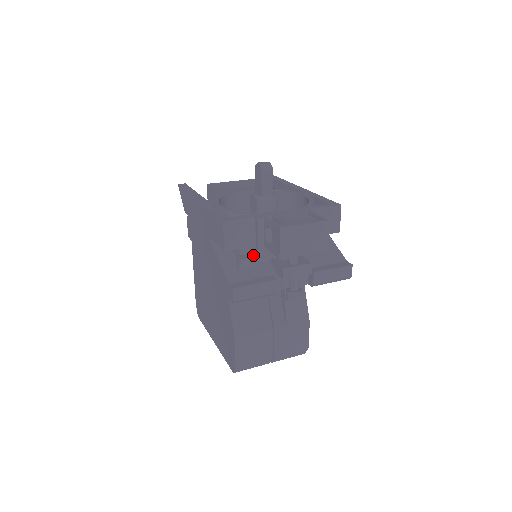
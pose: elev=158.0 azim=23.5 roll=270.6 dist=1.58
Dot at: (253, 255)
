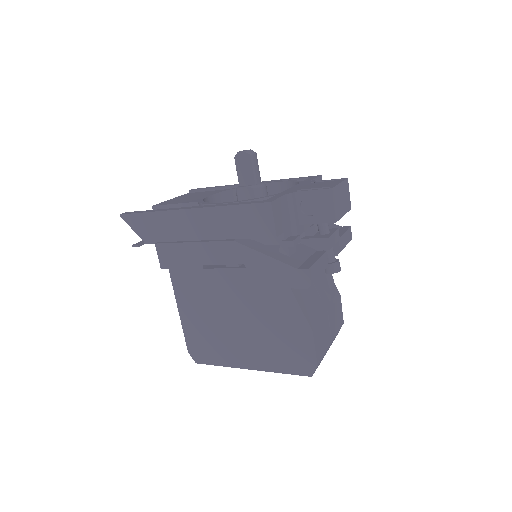
Dot at: (295, 236)
